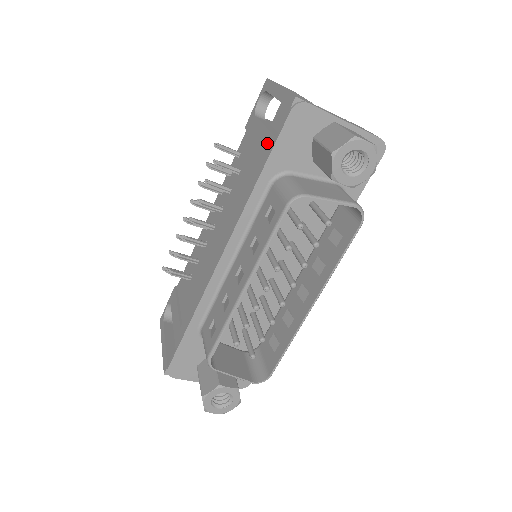
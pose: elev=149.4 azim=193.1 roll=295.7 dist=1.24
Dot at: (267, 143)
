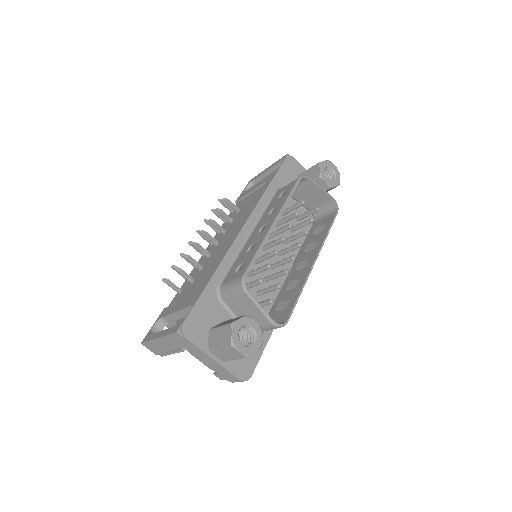
Dot at: (269, 177)
